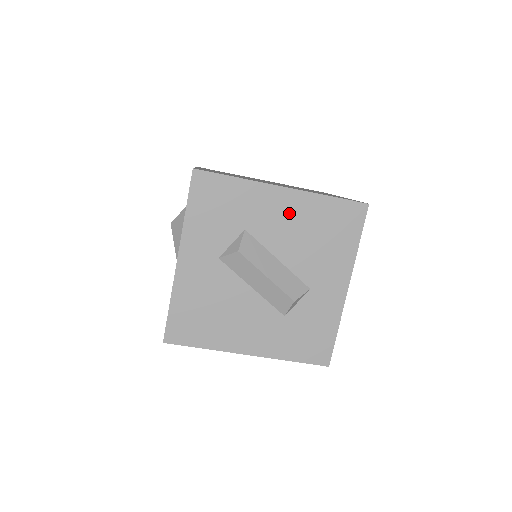
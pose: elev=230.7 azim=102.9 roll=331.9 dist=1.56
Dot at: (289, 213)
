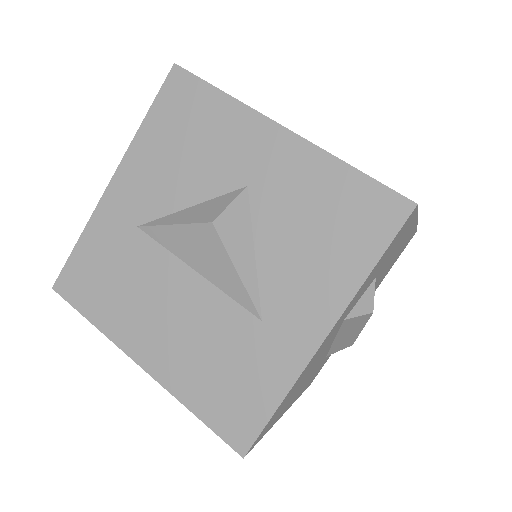
Dot at: occluded
